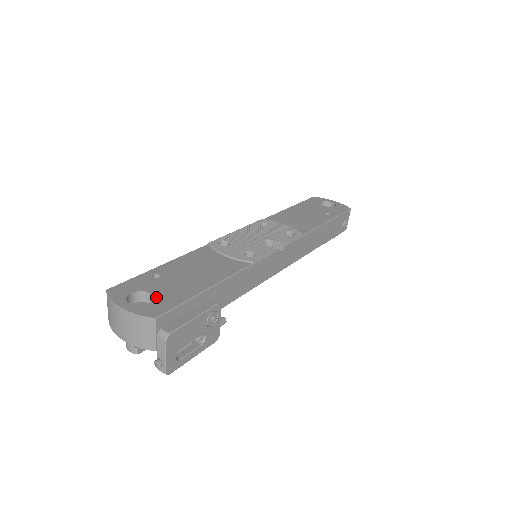
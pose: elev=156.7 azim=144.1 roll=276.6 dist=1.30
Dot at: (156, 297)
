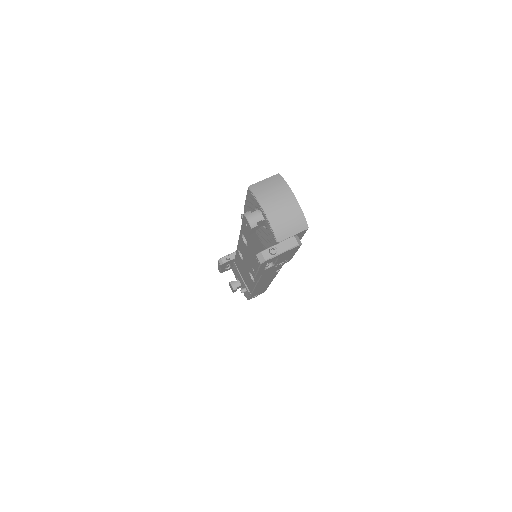
Dot at: occluded
